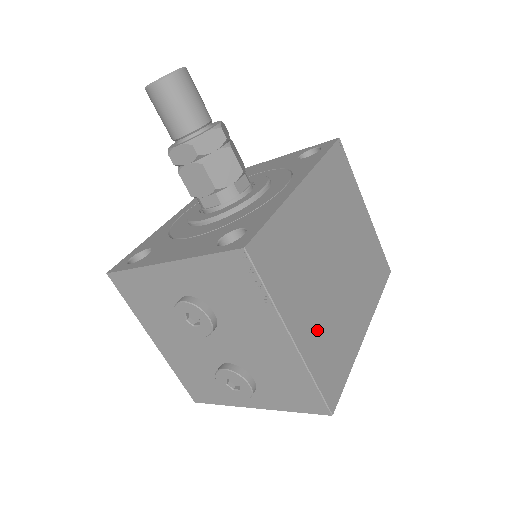
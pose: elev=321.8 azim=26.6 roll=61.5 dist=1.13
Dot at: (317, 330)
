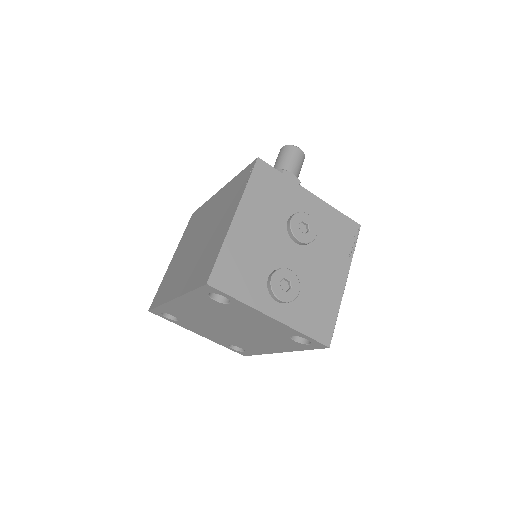
Dot at: occluded
